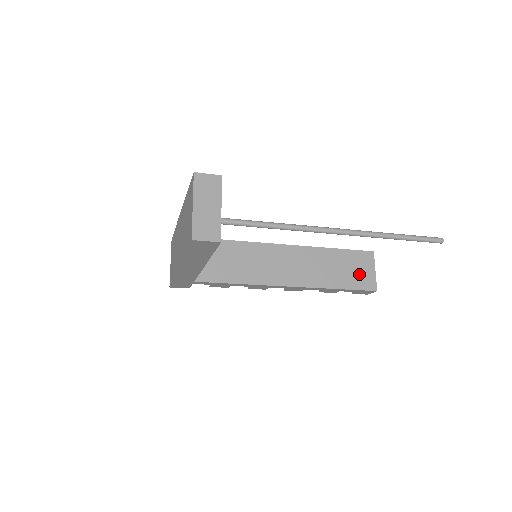
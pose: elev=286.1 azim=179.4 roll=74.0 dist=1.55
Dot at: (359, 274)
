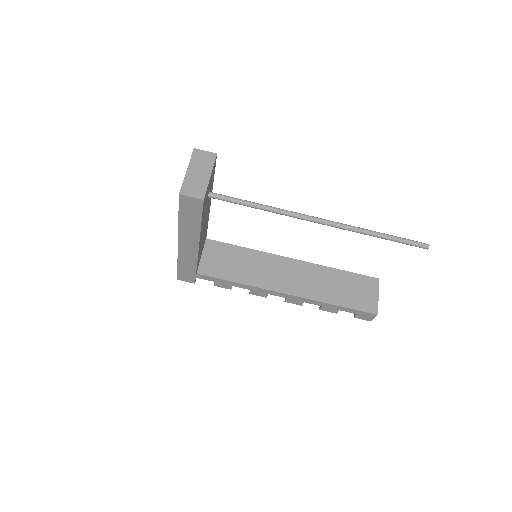
Dot at: (361, 296)
